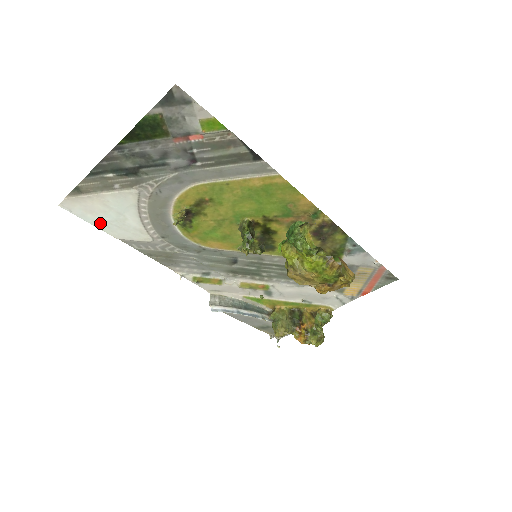
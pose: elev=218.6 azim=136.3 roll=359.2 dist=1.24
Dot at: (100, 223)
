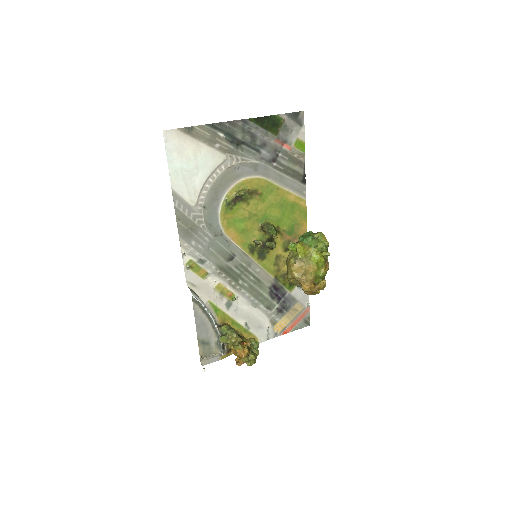
Dot at: (175, 166)
